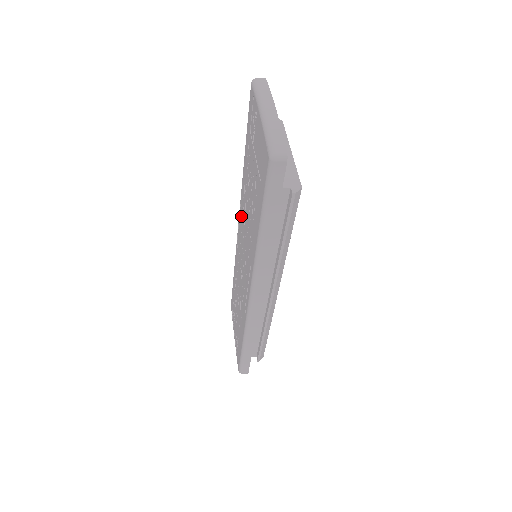
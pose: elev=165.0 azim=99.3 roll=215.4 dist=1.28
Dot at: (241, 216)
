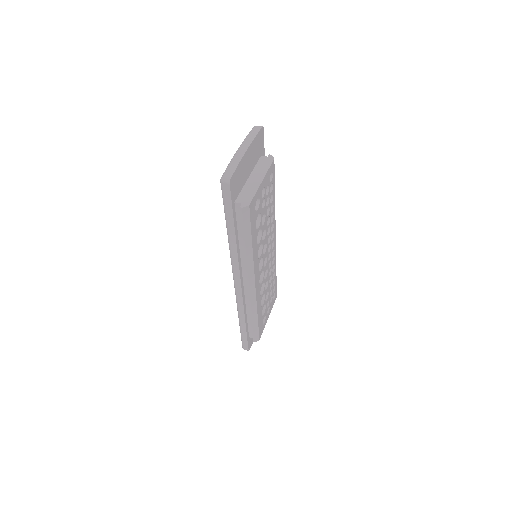
Dot at: occluded
